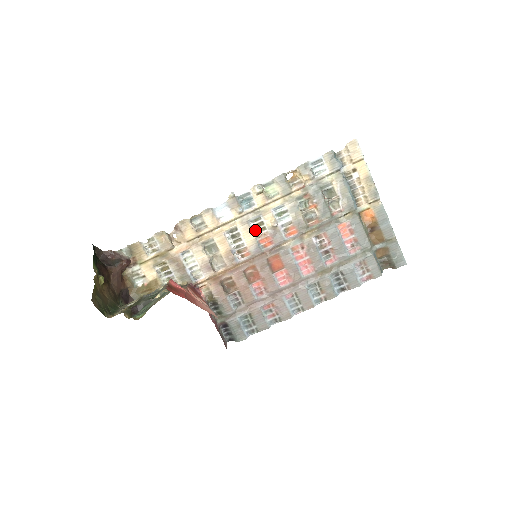
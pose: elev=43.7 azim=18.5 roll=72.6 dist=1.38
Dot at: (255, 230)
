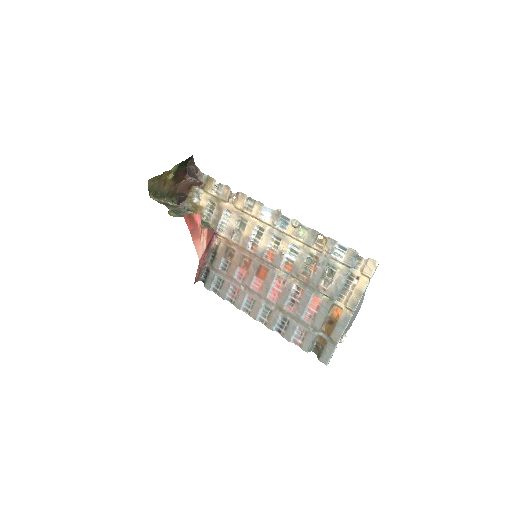
Dot at: (271, 243)
